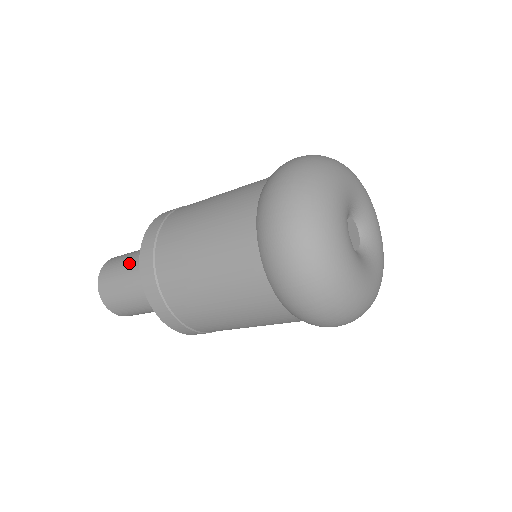
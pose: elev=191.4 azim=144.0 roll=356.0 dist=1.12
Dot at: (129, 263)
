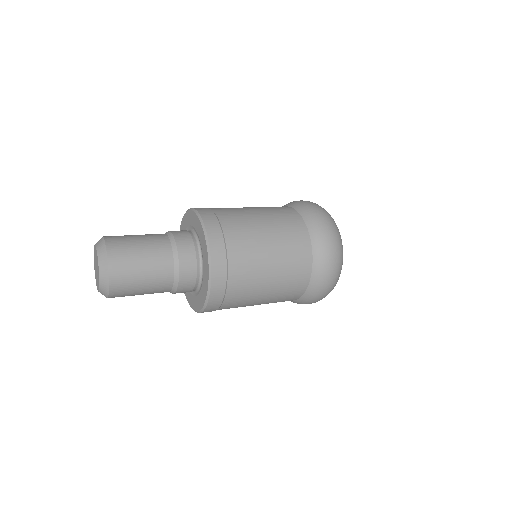
Dot at: (156, 271)
